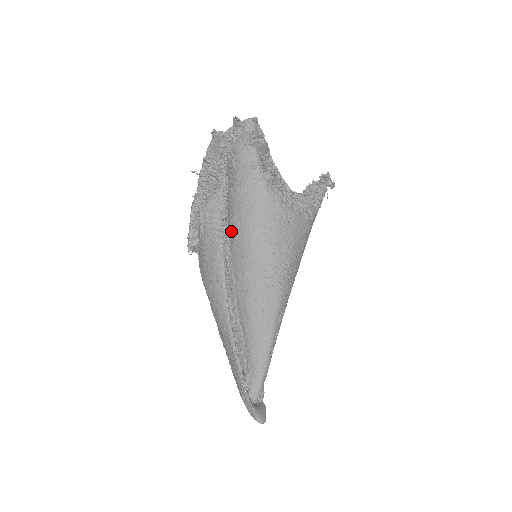
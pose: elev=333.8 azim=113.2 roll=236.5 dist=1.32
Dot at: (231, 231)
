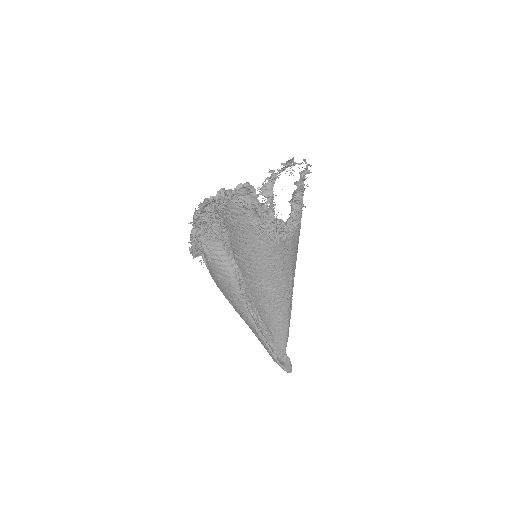
Dot at: (240, 266)
